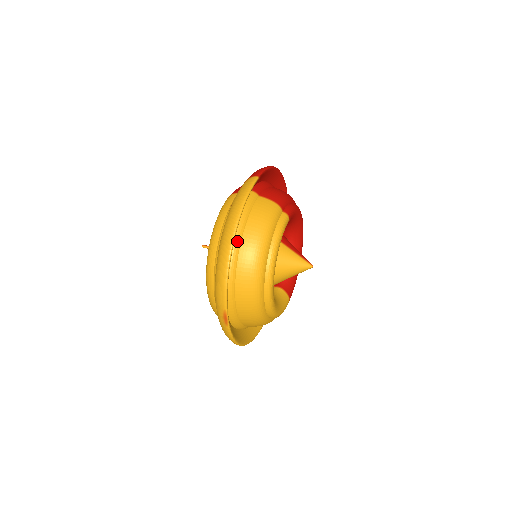
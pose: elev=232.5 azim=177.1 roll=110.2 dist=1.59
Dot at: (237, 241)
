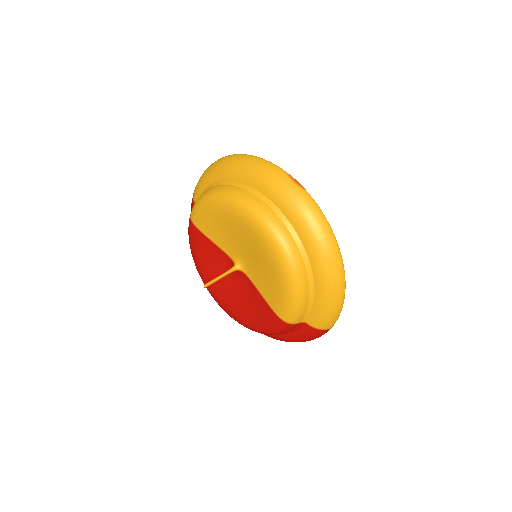
Dot at: occluded
